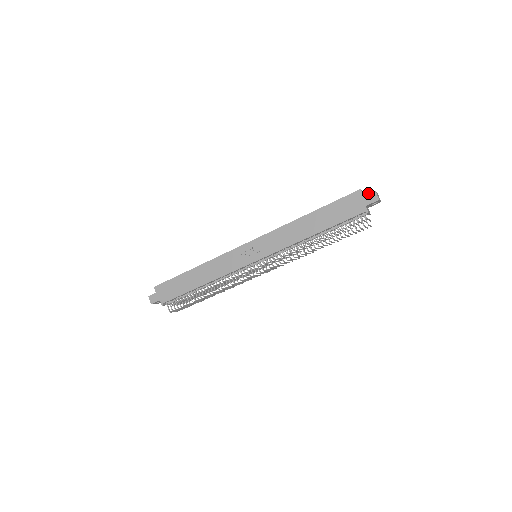
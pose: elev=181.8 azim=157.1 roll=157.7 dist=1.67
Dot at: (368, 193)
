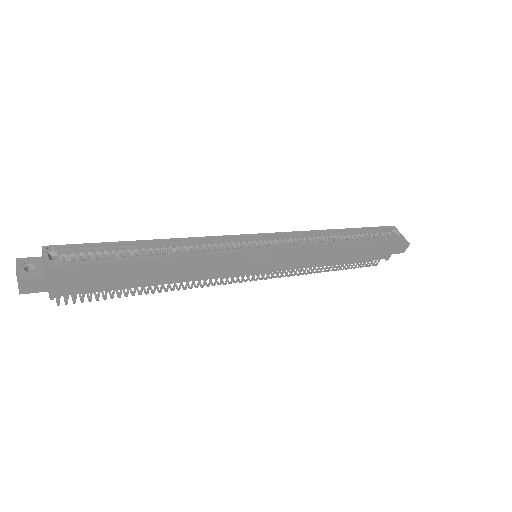
Dot at: (405, 244)
